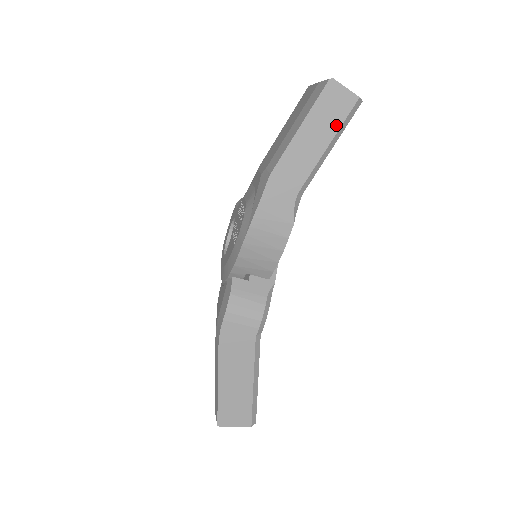
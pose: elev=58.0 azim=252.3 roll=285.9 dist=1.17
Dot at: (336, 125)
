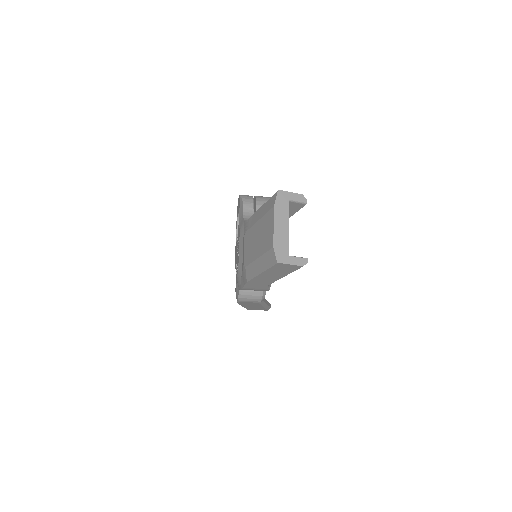
Dot at: (288, 272)
